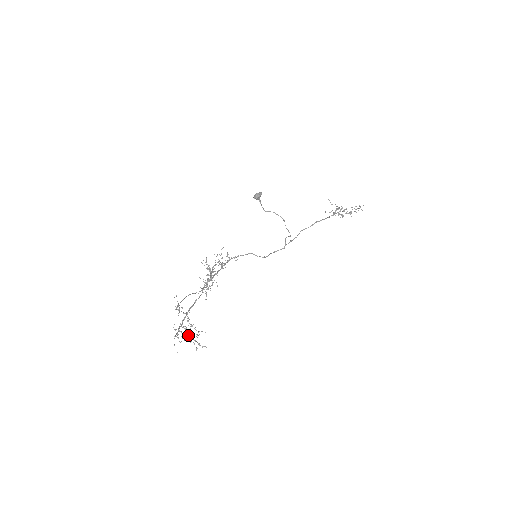
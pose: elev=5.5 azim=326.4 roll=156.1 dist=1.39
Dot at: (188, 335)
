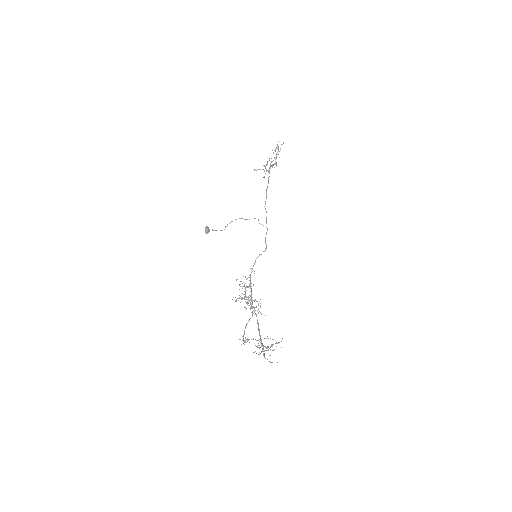
Dot at: occluded
